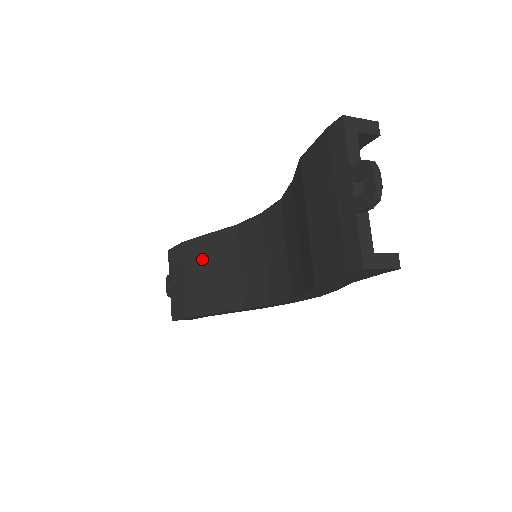
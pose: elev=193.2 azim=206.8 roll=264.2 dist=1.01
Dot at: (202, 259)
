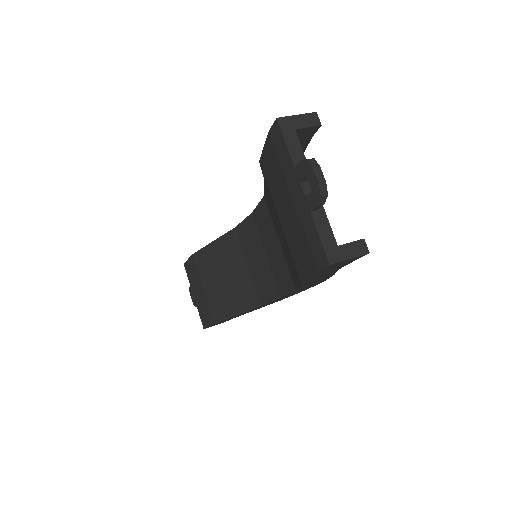
Dot at: (213, 267)
